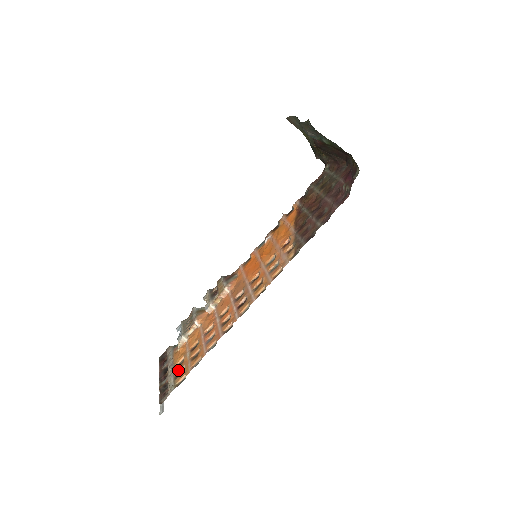
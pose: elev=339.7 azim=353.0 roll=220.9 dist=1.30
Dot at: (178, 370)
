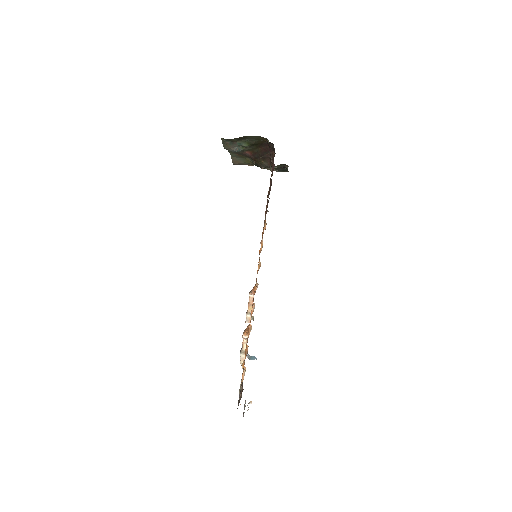
Dot at: occluded
